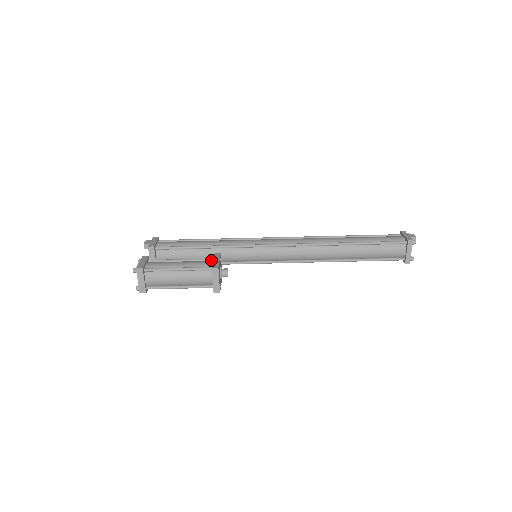
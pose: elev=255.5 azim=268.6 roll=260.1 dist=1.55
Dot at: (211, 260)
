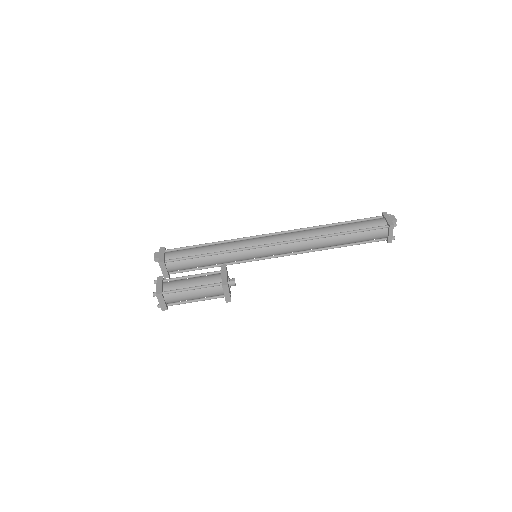
Dot at: (219, 273)
